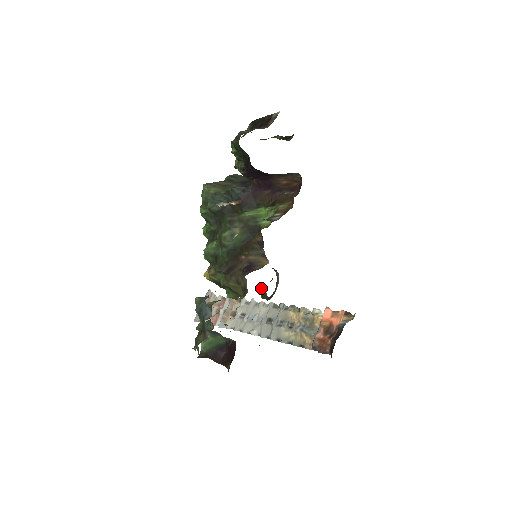
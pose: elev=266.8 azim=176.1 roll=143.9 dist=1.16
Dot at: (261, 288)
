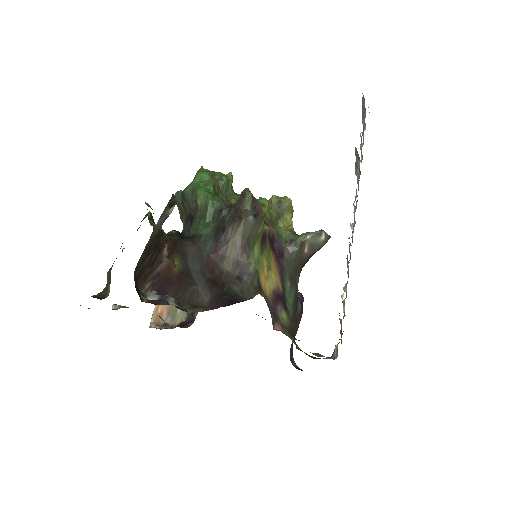
Dot at: occluded
